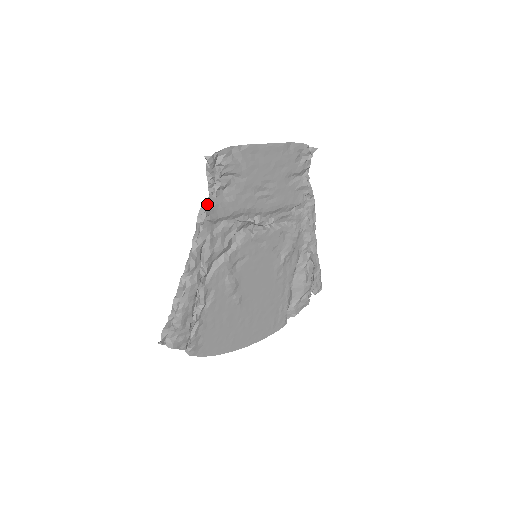
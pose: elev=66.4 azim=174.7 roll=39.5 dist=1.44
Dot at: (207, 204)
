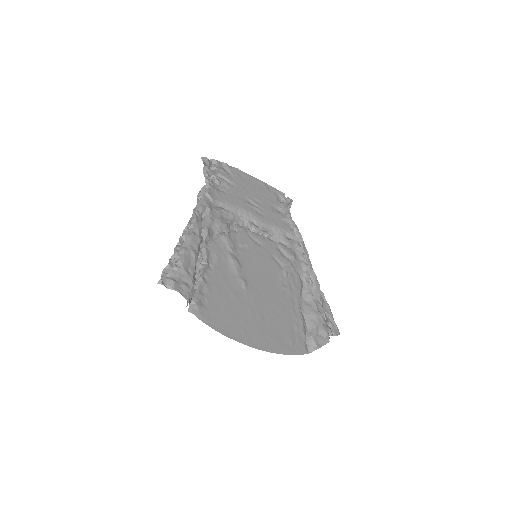
Dot at: occluded
